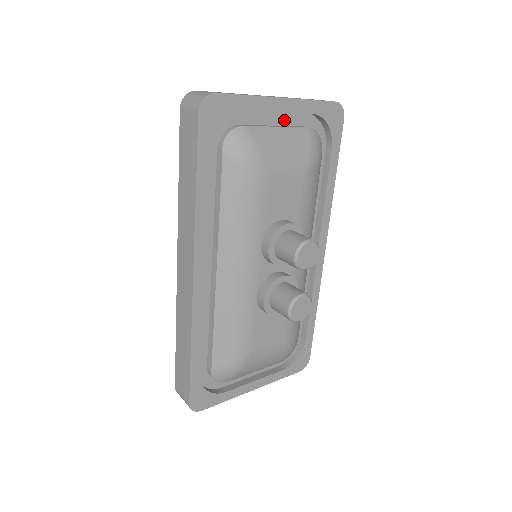
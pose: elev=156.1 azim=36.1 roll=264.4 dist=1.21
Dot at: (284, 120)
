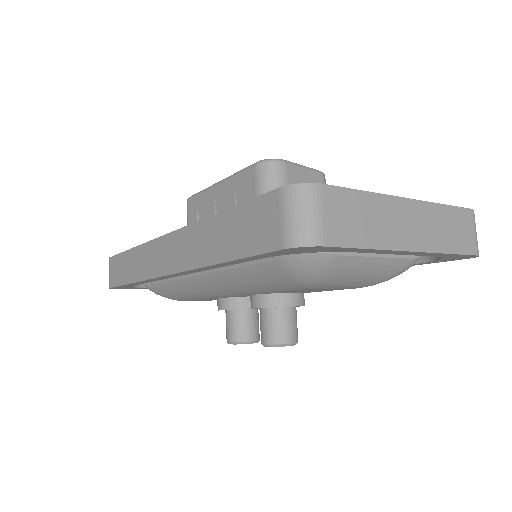
Dot at: occluded
